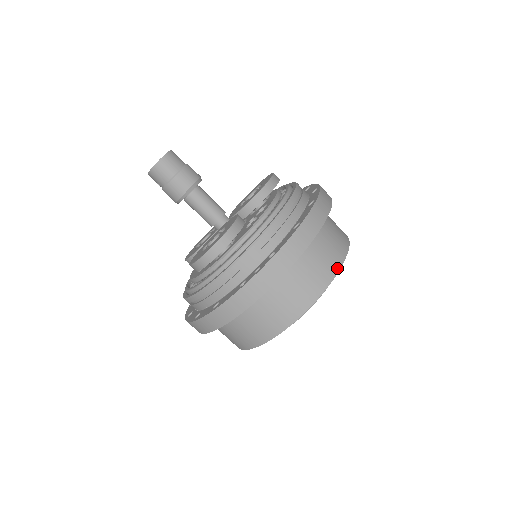
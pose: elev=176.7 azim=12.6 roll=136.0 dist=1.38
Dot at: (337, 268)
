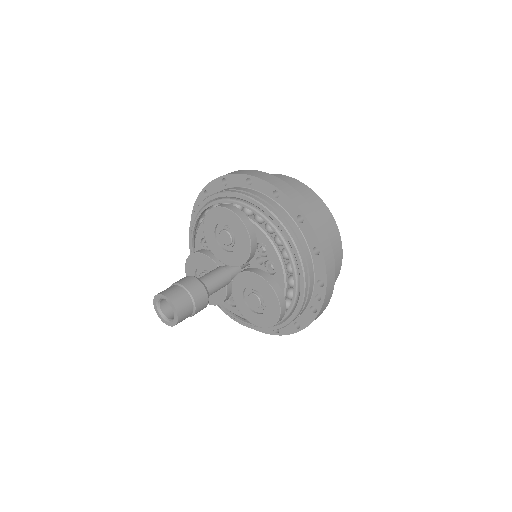
Dot at: (336, 229)
